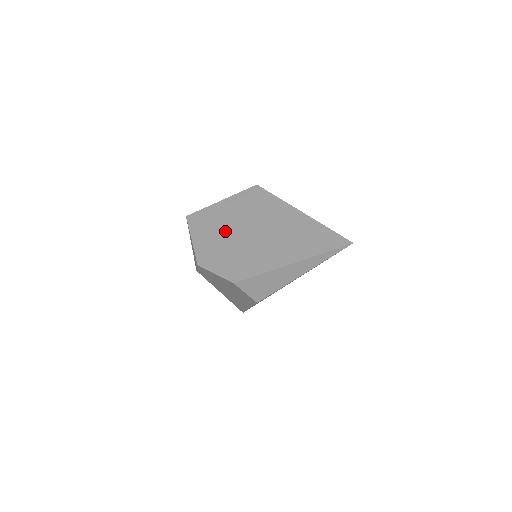
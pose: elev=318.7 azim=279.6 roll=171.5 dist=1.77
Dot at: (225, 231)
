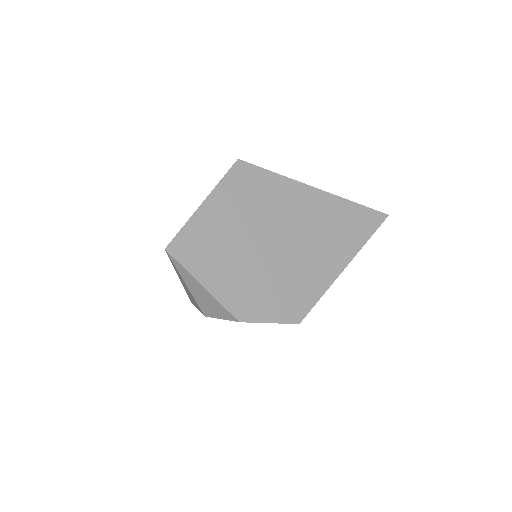
Dot at: (242, 253)
